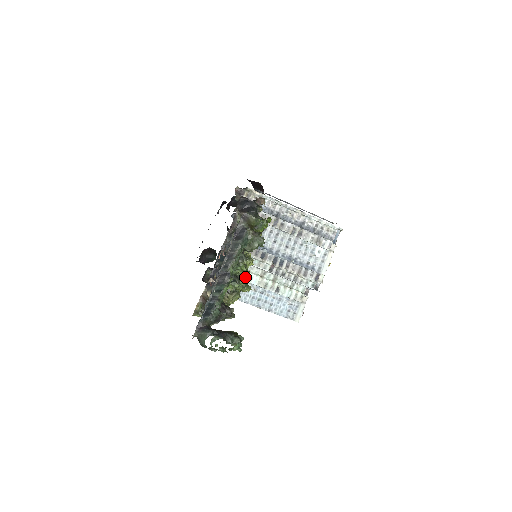
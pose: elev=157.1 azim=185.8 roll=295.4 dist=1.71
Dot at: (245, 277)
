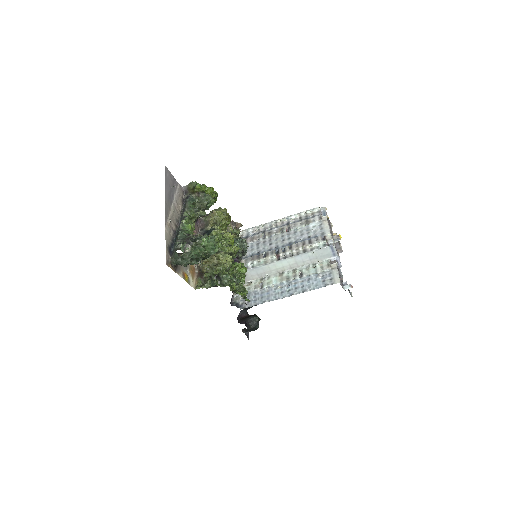
Dot at: (227, 242)
